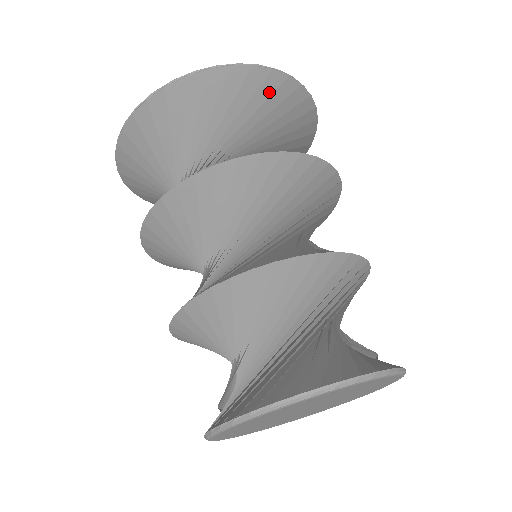
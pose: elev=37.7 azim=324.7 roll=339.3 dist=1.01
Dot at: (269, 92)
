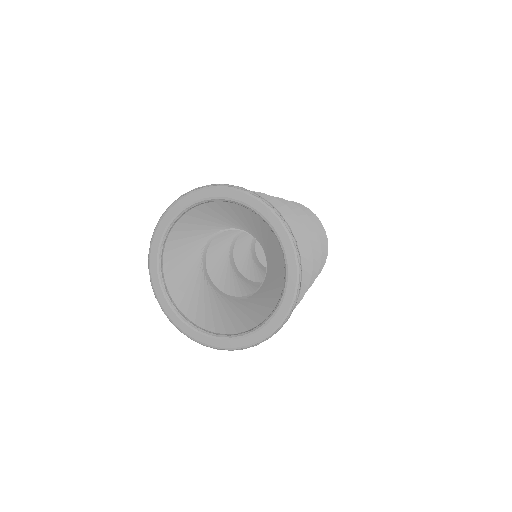
Dot at: occluded
